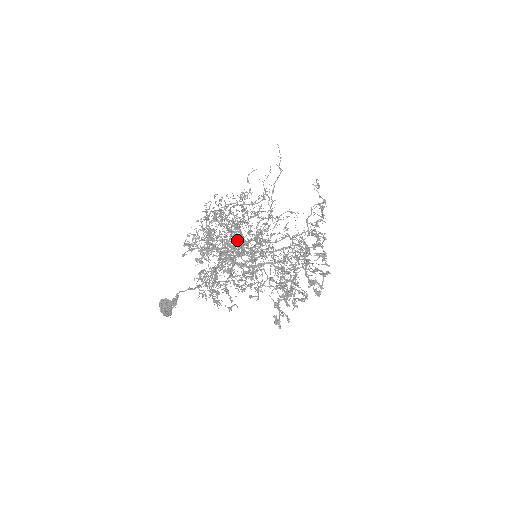
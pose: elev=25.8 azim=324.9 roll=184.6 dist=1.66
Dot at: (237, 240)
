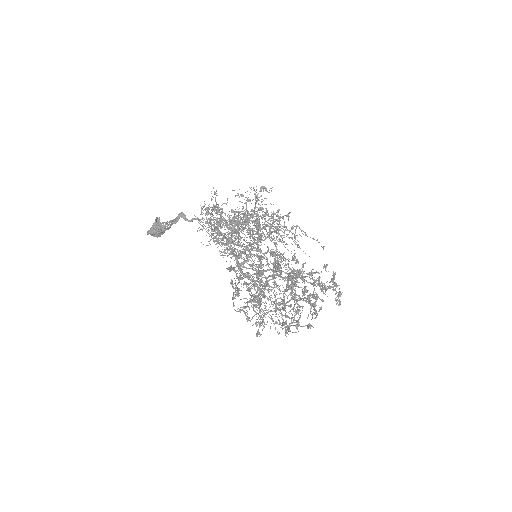
Dot at: occluded
